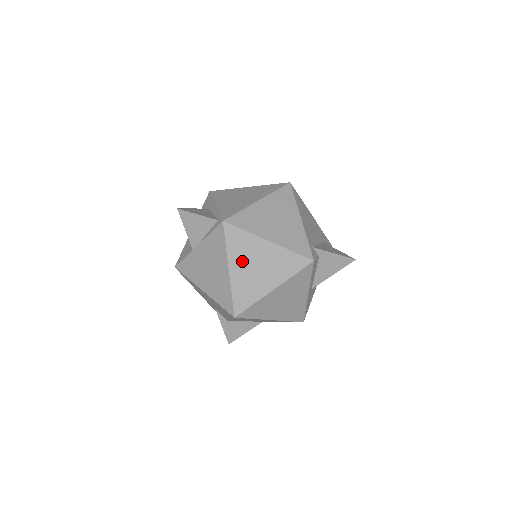
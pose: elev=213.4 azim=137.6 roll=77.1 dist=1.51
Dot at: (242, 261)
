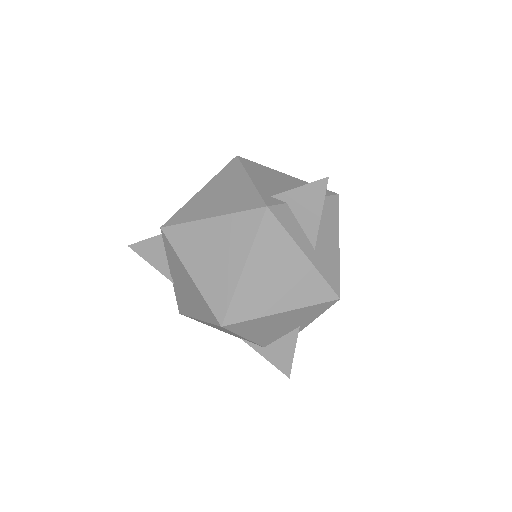
Dot at: (197, 257)
